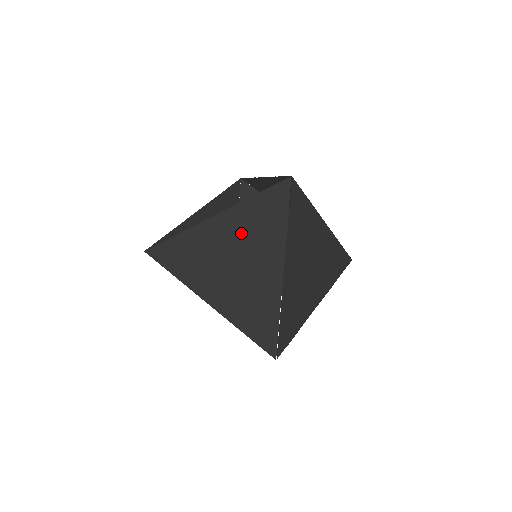
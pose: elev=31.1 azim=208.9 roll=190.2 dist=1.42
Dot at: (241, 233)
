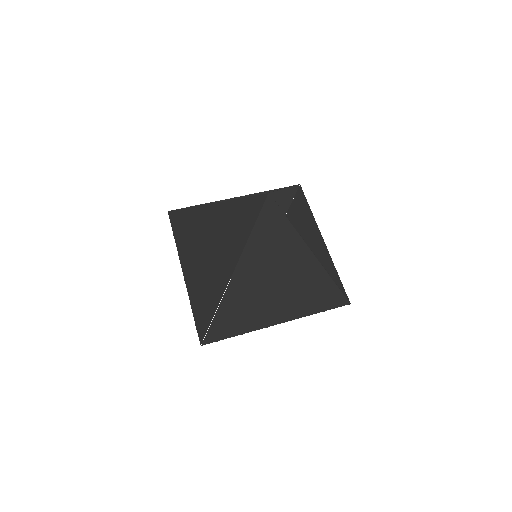
Dot at: (221, 226)
